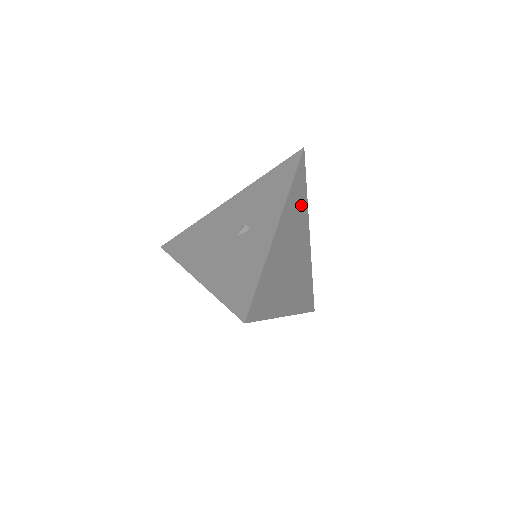
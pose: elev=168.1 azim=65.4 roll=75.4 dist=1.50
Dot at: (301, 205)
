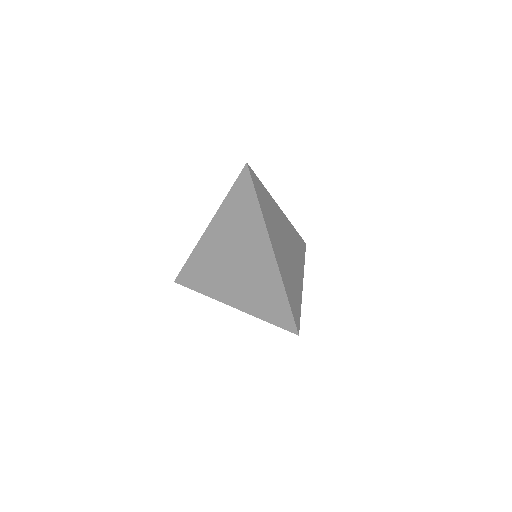
Dot at: (299, 252)
